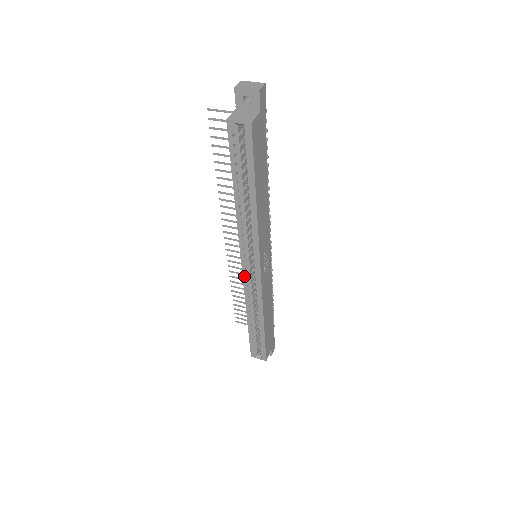
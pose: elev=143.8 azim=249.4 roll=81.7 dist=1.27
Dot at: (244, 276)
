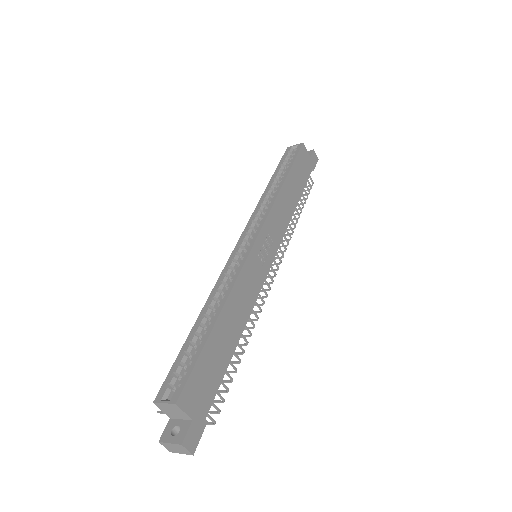
Dot at: (235, 250)
